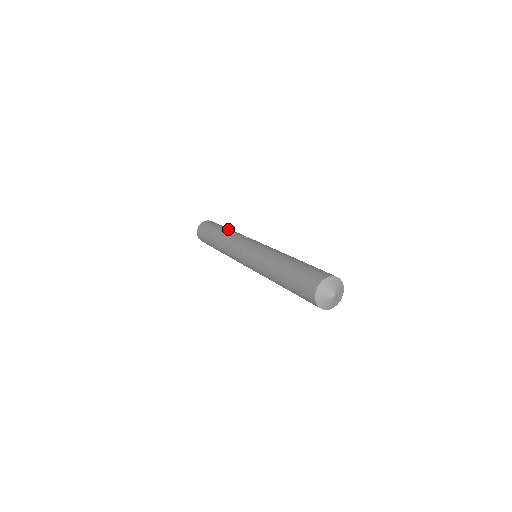
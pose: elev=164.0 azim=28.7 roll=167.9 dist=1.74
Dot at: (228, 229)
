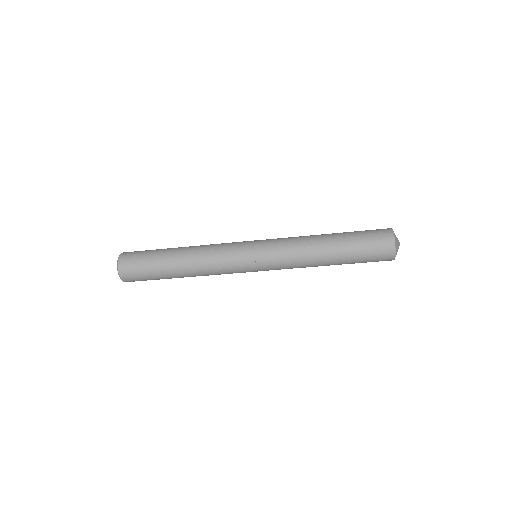
Dot at: occluded
